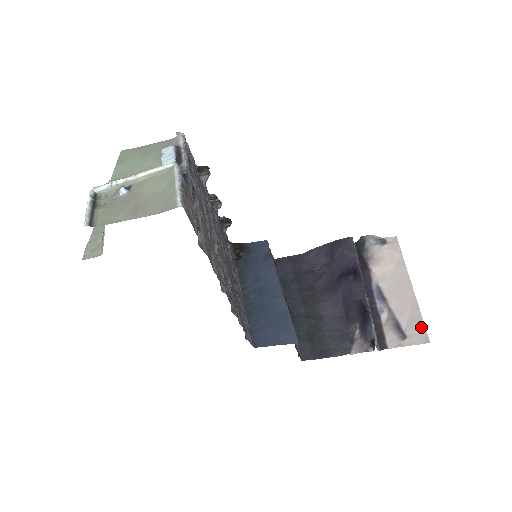
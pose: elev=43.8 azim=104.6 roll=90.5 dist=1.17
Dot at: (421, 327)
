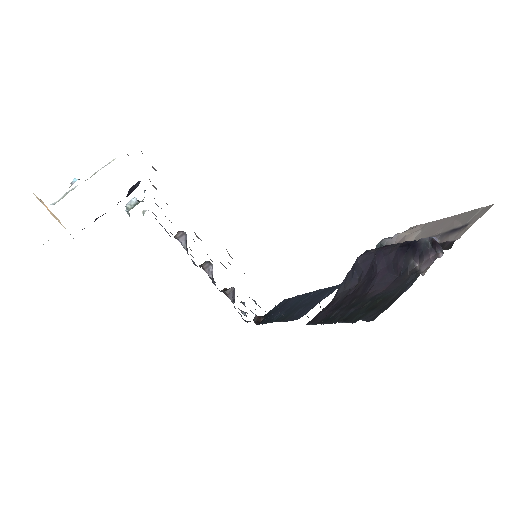
Dot at: (476, 211)
